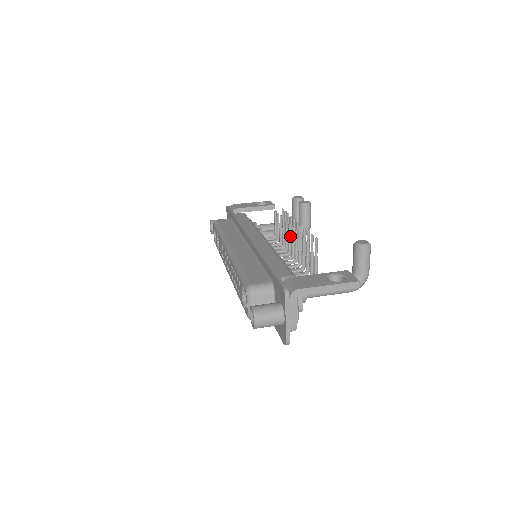
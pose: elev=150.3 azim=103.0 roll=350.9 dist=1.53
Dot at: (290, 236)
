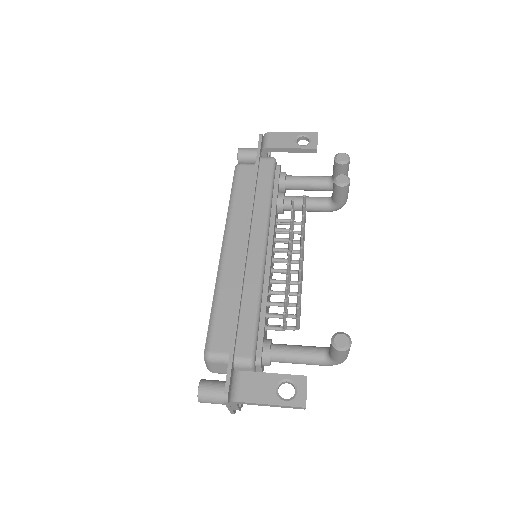
Dot at: (289, 261)
